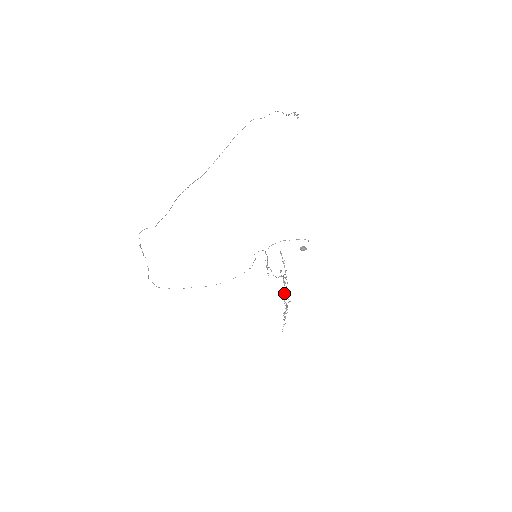
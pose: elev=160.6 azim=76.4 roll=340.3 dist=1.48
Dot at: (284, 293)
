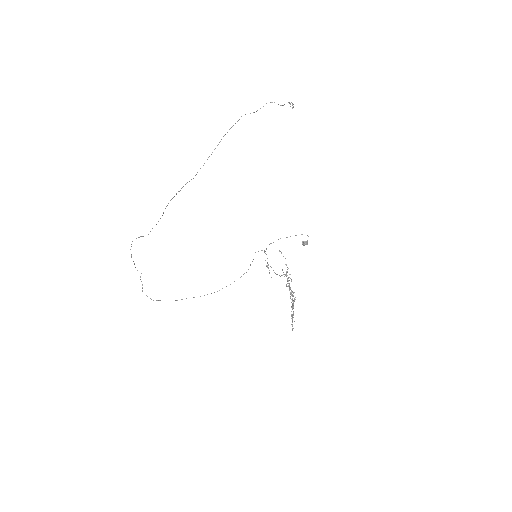
Dot at: occluded
